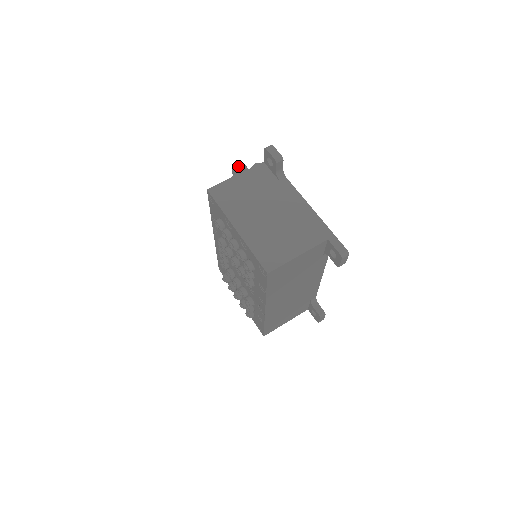
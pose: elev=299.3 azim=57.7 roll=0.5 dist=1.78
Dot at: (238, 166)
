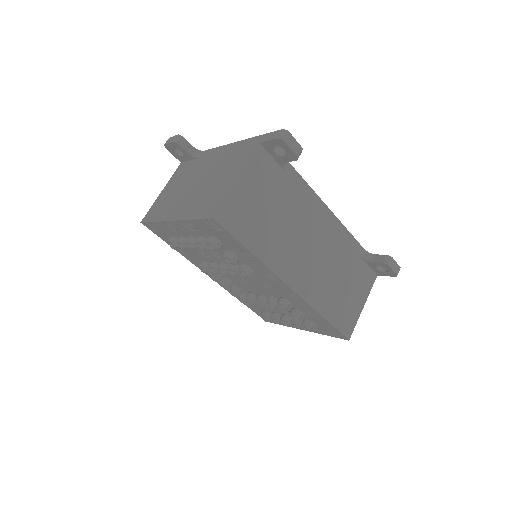
Dot at: occluded
